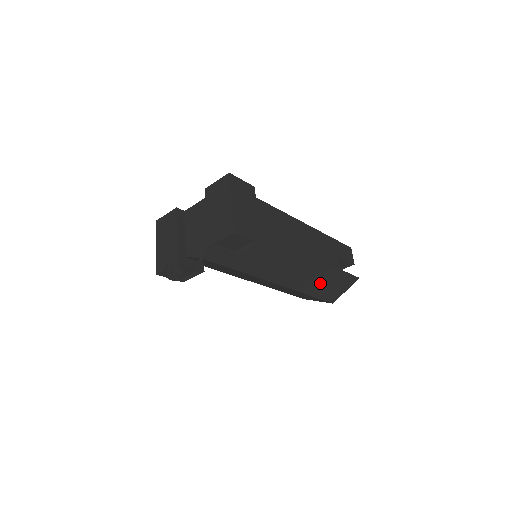
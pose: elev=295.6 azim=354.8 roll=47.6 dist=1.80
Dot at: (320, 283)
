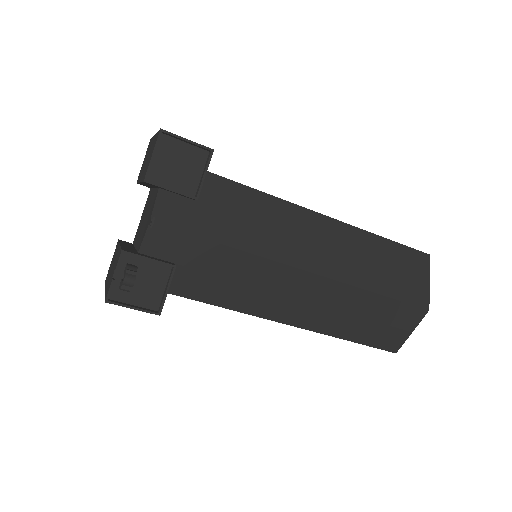
Dot at: (376, 266)
